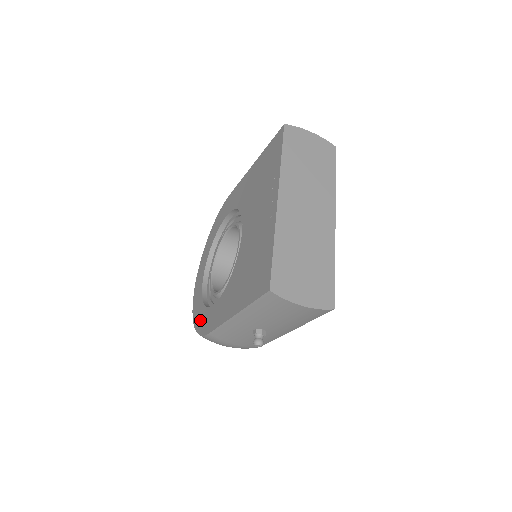
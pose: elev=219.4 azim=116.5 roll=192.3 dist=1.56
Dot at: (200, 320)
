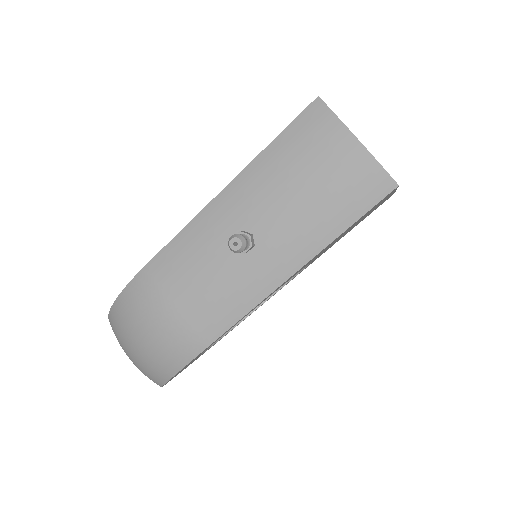
Dot at: occluded
